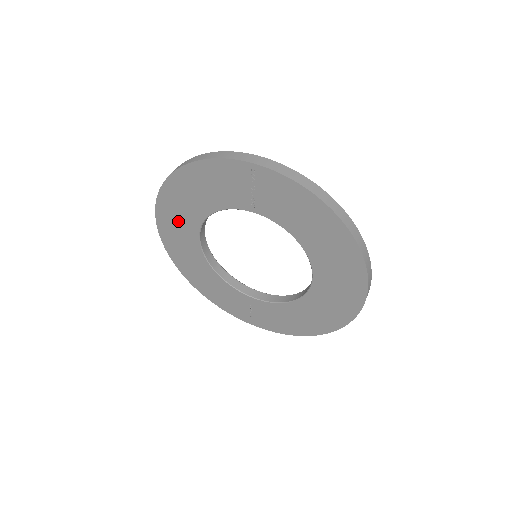
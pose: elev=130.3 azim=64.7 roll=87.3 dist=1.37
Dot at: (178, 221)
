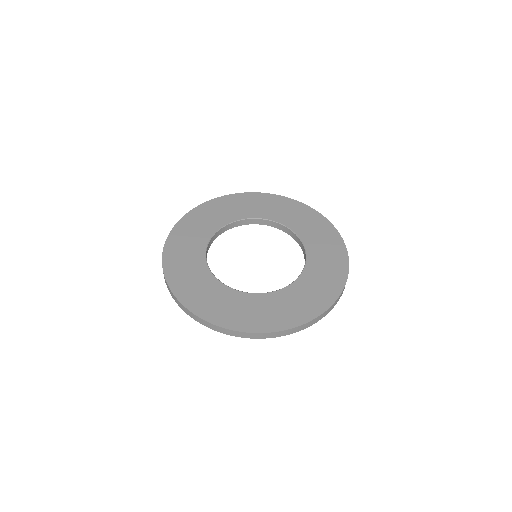
Dot at: occluded
